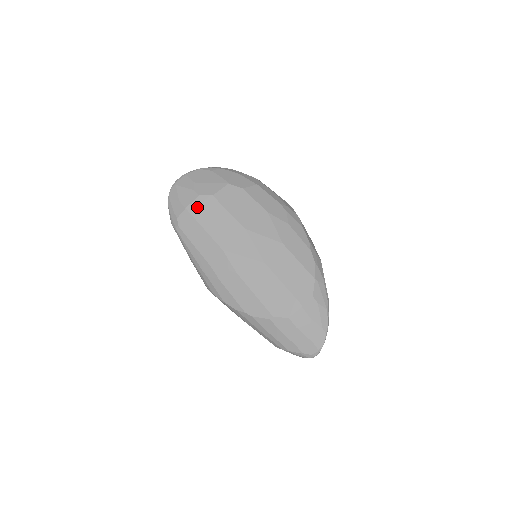
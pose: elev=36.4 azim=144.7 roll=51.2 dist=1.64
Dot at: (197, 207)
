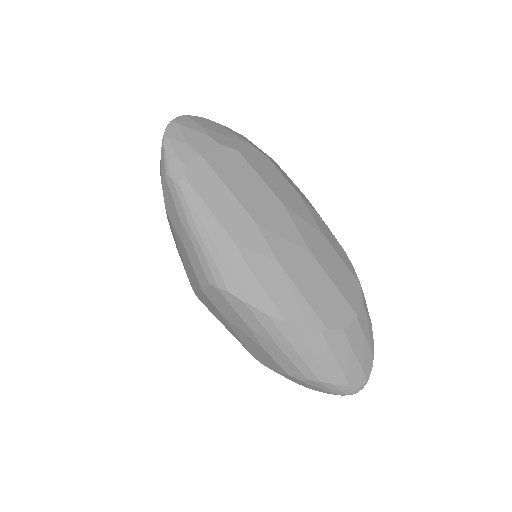
Dot at: (218, 158)
